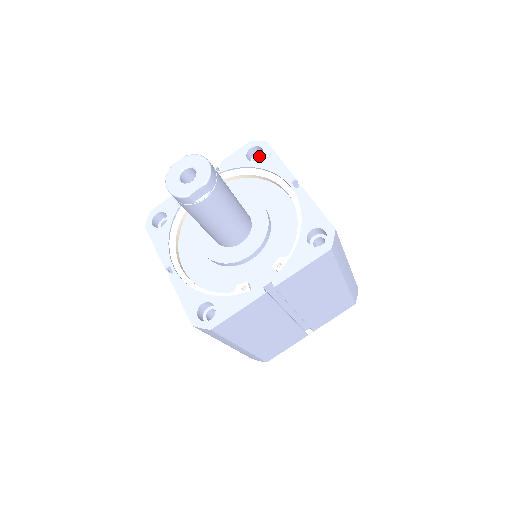
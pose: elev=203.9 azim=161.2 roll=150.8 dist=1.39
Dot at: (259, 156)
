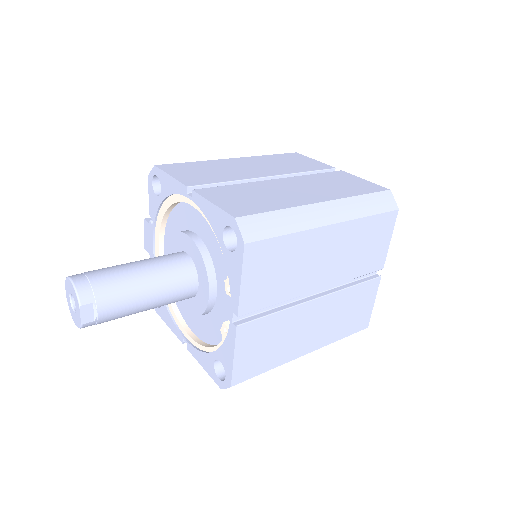
Dot at: occluded
